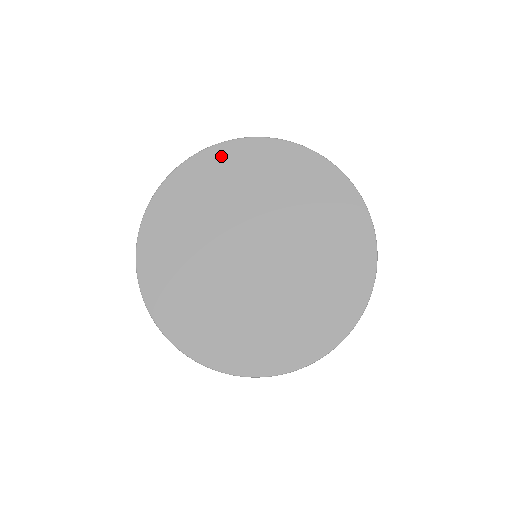
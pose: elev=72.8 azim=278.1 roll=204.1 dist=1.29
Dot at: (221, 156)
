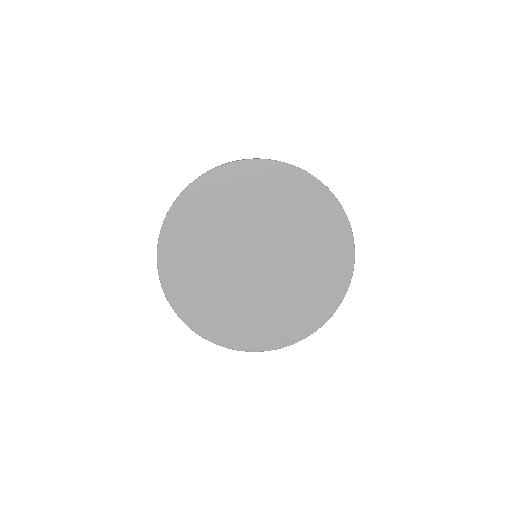
Dot at: (250, 172)
